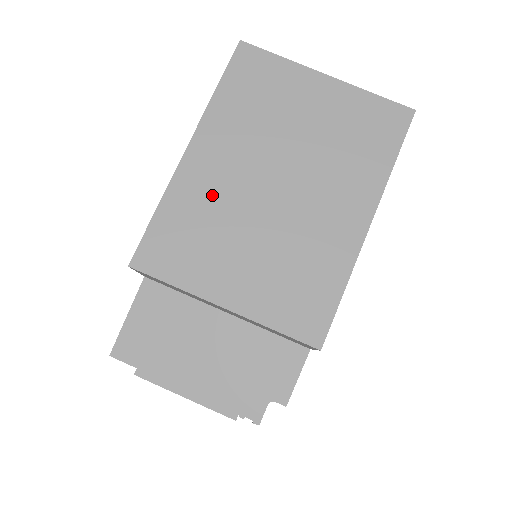
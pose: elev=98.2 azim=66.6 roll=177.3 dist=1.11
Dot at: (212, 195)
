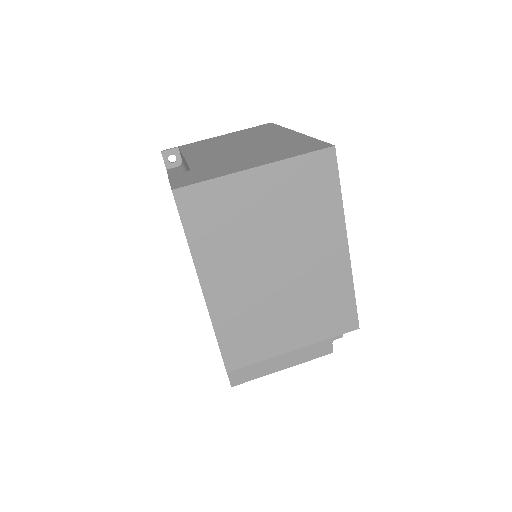
Dot at: (242, 304)
